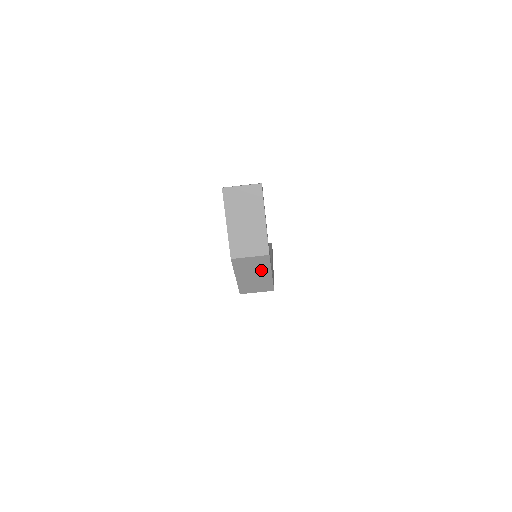
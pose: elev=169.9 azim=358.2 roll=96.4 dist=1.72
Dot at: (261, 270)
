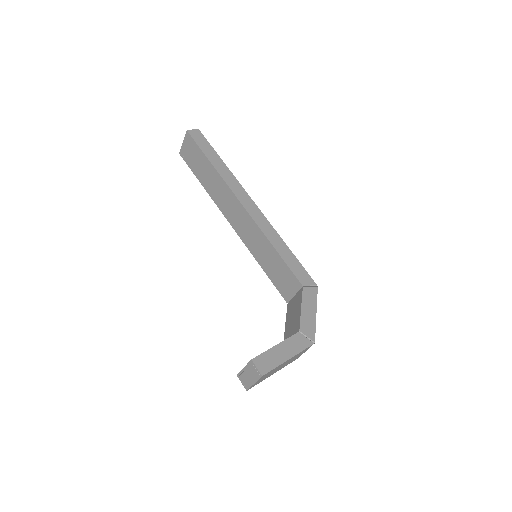
Dot at: occluded
